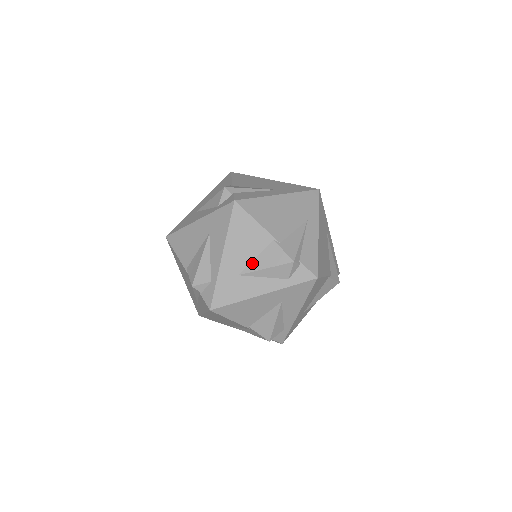
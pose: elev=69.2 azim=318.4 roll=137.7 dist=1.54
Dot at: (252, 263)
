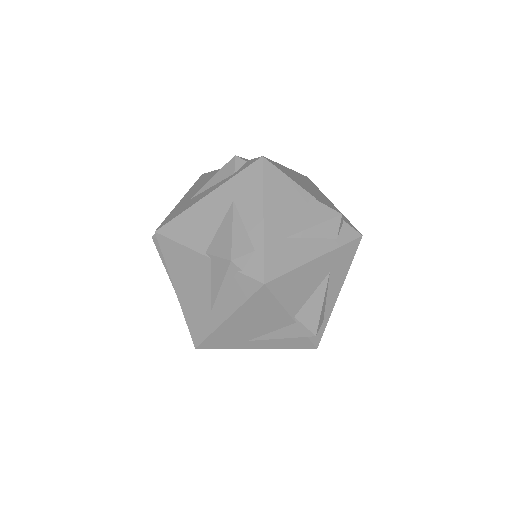
Dot at: occluded
